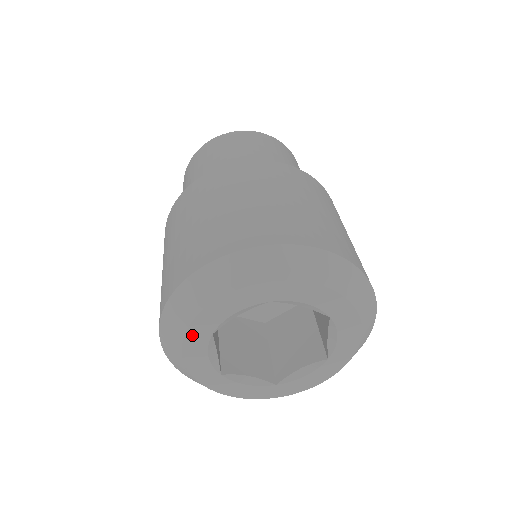
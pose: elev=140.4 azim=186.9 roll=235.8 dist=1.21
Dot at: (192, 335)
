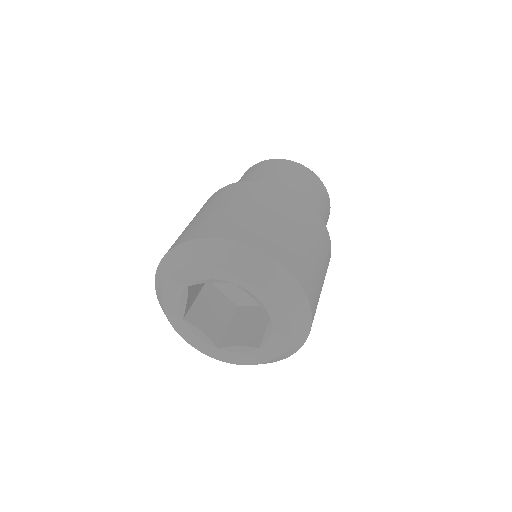
Dot at: (175, 280)
